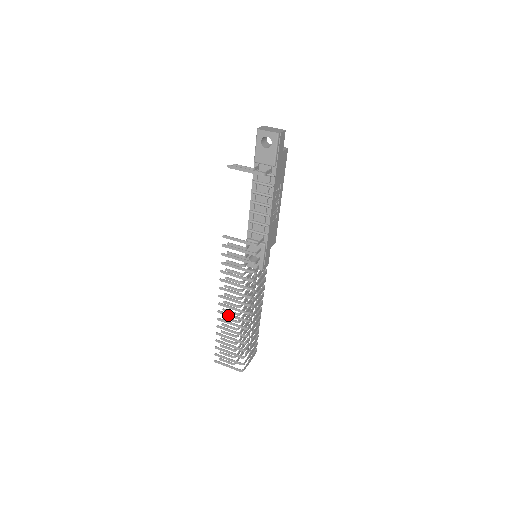
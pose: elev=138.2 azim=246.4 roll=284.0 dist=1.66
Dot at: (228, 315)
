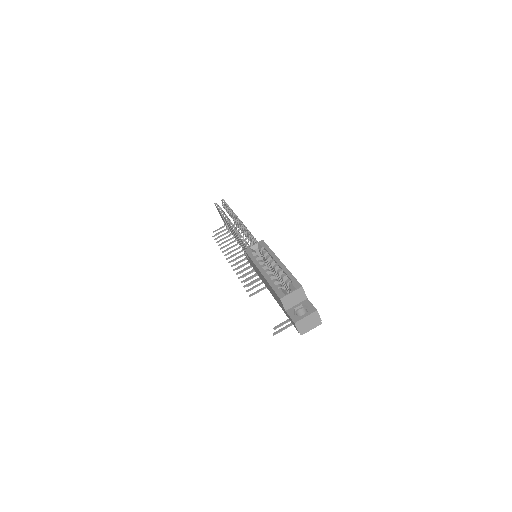
Dot at: occluded
